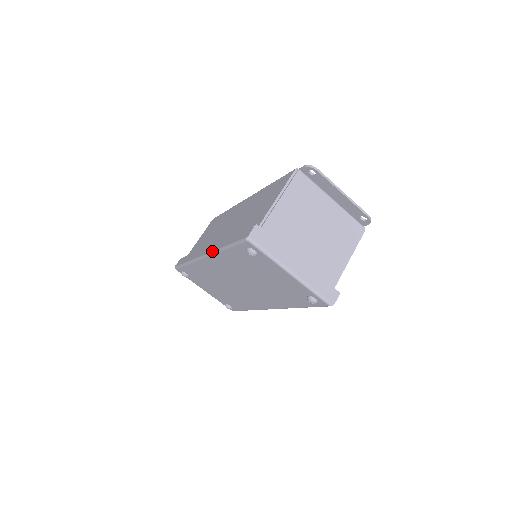
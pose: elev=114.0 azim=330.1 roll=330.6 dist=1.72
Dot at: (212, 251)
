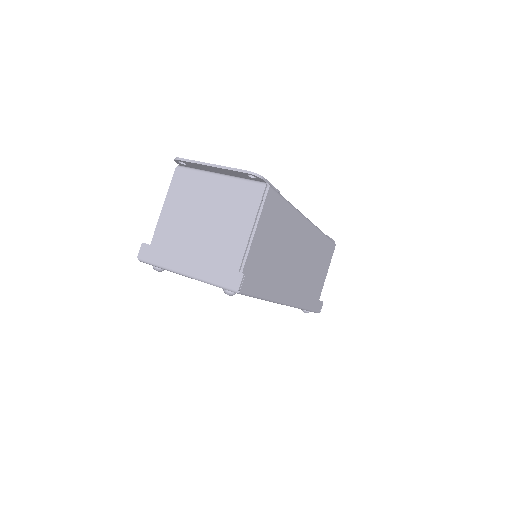
Dot at: occluded
